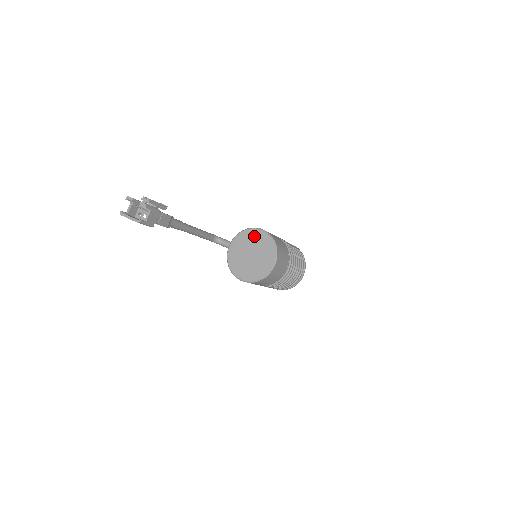
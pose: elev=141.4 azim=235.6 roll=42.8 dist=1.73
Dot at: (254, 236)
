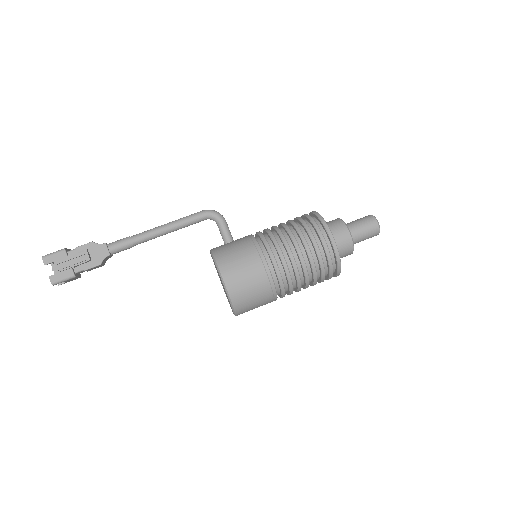
Dot at: occluded
